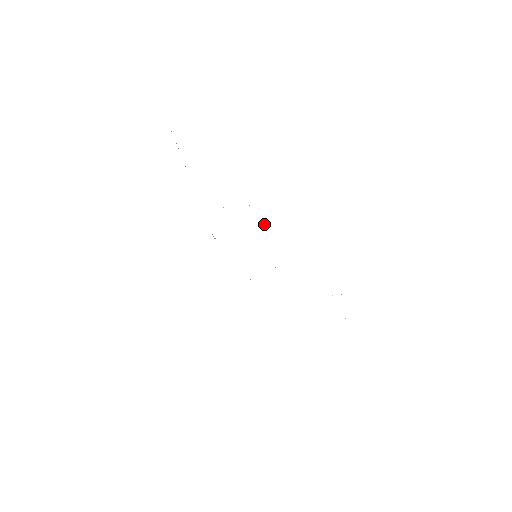
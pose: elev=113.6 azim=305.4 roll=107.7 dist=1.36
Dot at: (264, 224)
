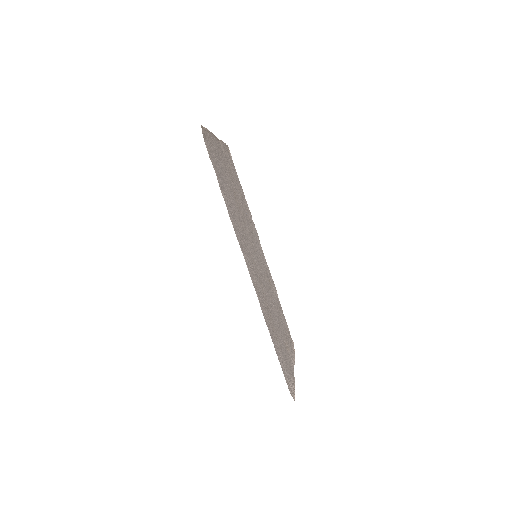
Dot at: (261, 306)
